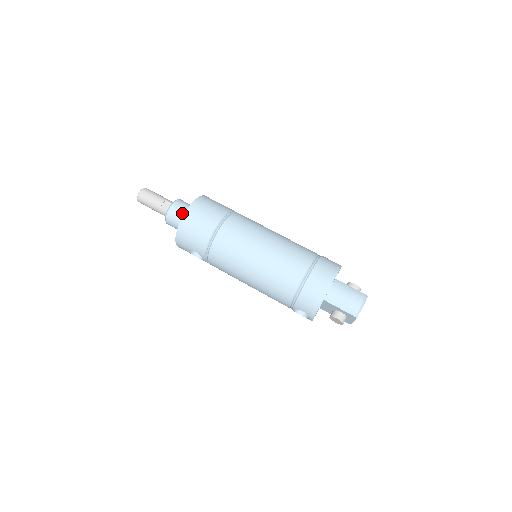
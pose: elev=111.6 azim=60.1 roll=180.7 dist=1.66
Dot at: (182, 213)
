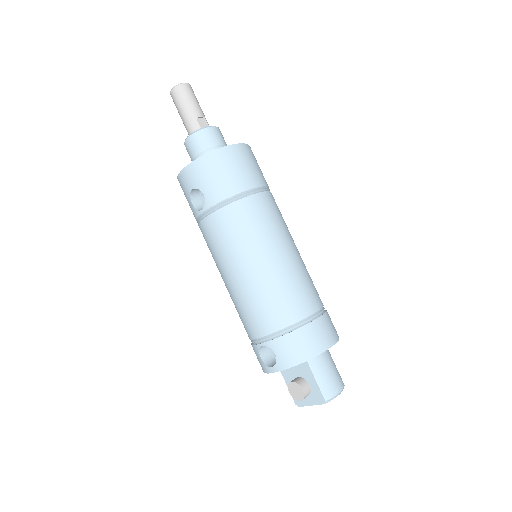
Dot at: (218, 144)
